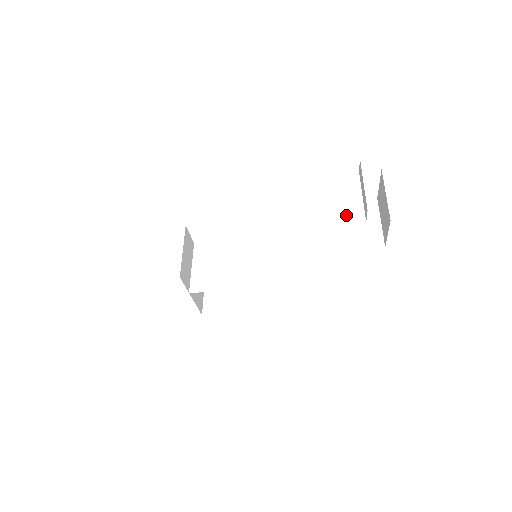
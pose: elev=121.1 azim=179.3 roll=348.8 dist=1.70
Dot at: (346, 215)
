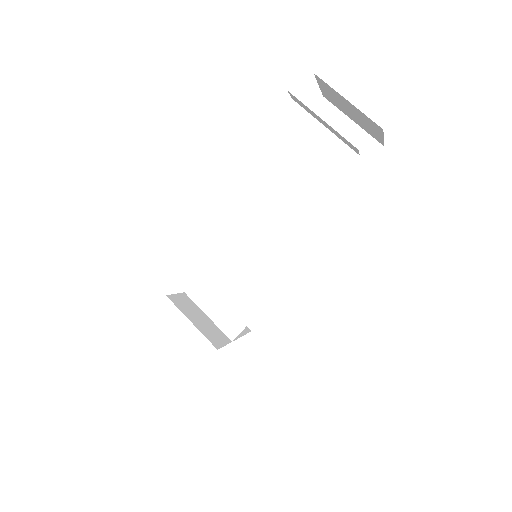
Dot at: (311, 147)
